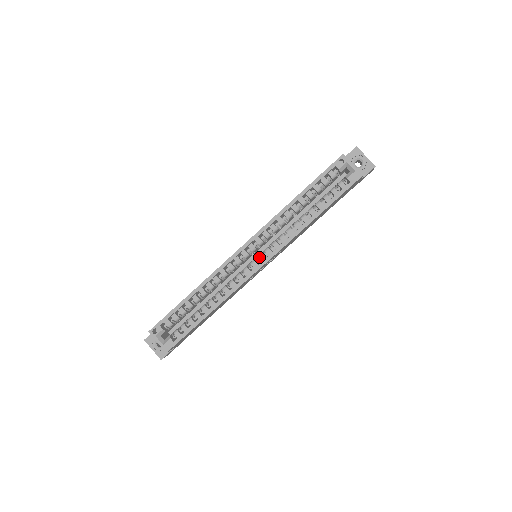
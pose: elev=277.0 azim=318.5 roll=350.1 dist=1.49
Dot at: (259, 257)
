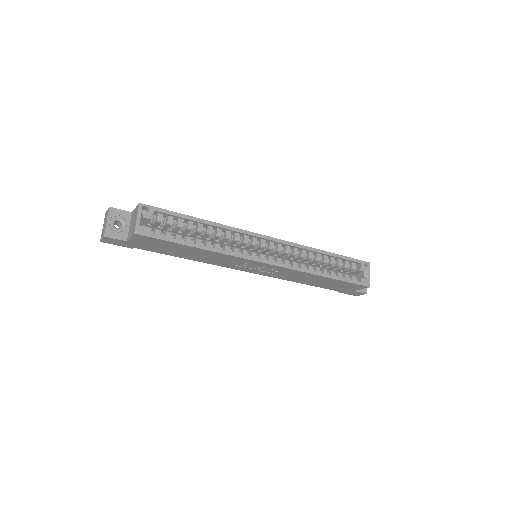
Dot at: (270, 256)
